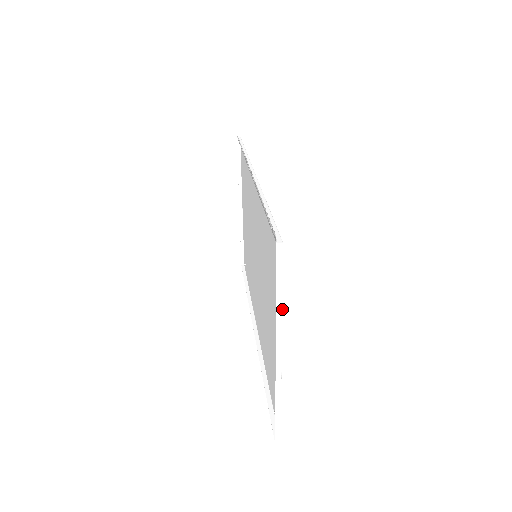
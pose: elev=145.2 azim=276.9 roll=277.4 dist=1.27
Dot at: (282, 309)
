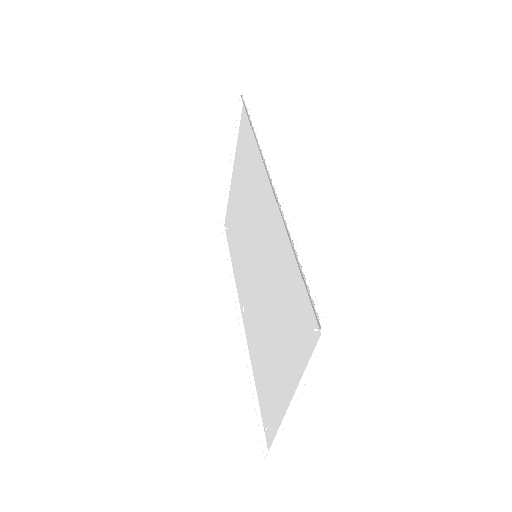
Dot at: occluded
